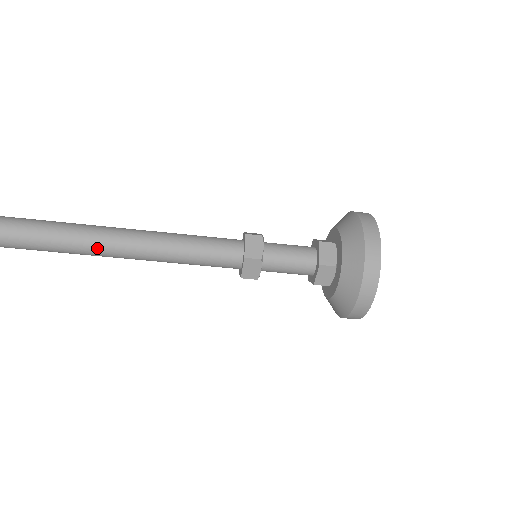
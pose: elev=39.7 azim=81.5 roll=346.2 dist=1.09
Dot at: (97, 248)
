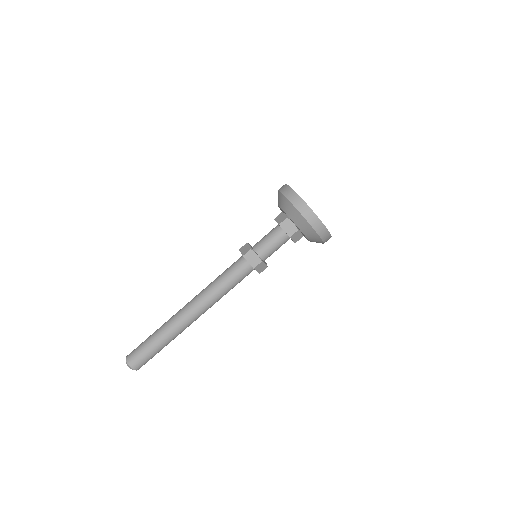
Dot at: (178, 312)
